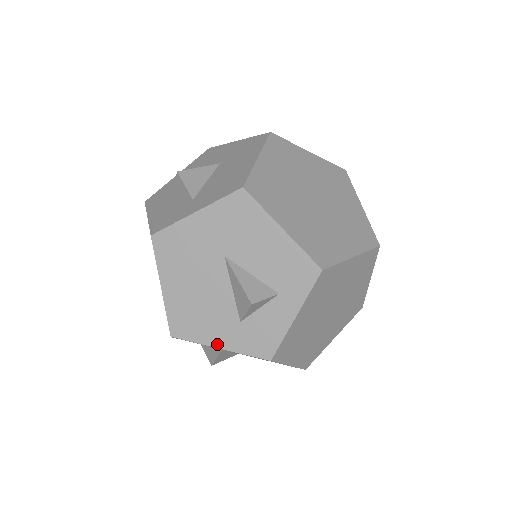
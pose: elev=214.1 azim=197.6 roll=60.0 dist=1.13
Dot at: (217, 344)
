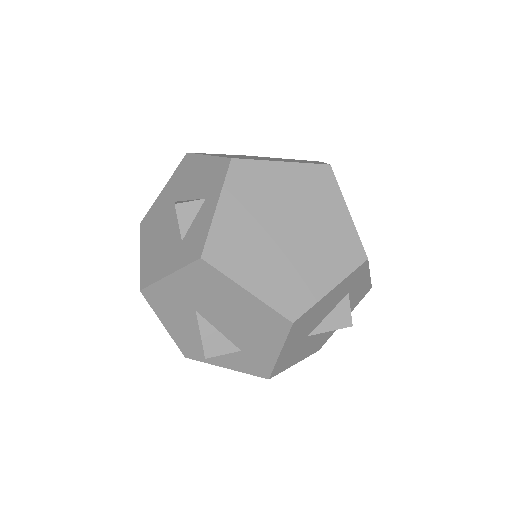
Dot at: (167, 273)
